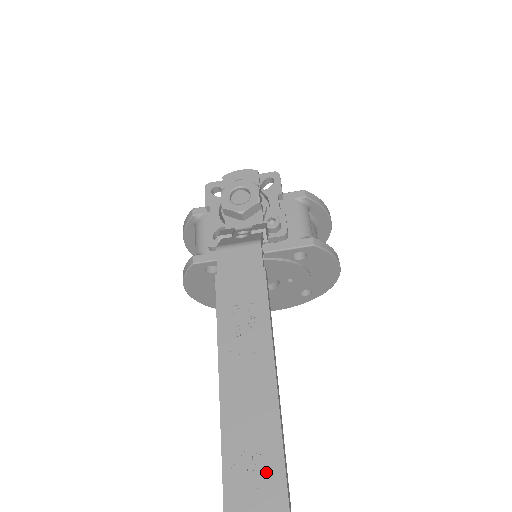
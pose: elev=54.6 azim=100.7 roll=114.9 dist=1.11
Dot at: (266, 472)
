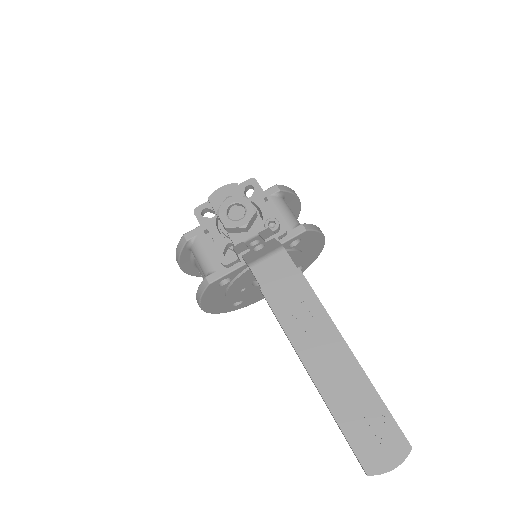
Dot at: (379, 425)
